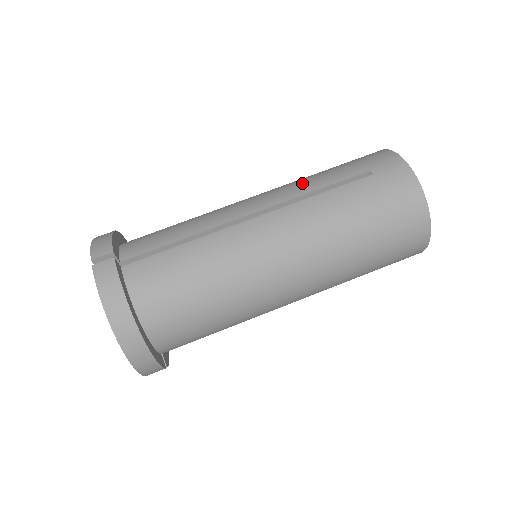
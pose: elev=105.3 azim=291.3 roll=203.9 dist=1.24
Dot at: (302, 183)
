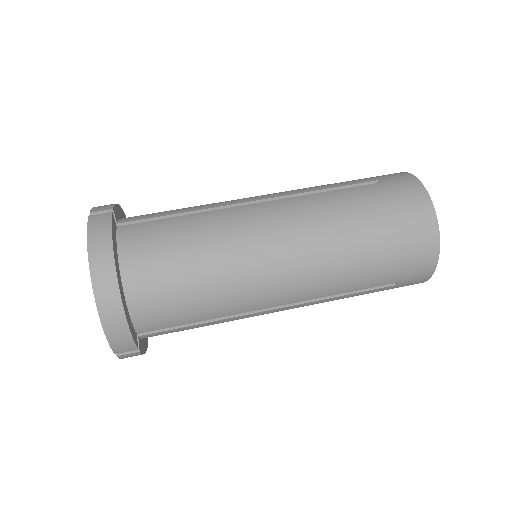
Dot at: (310, 187)
